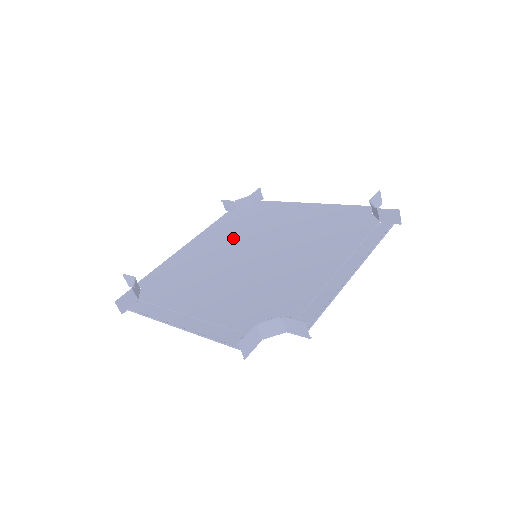
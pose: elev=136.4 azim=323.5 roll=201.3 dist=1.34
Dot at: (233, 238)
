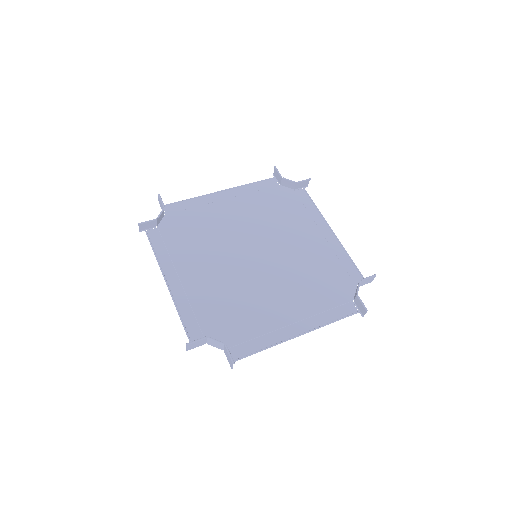
Dot at: (256, 218)
